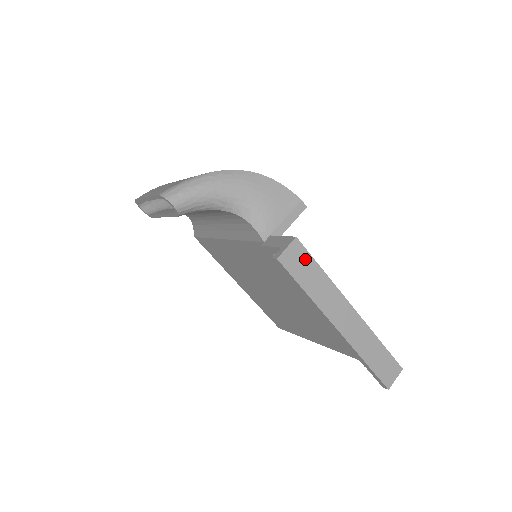
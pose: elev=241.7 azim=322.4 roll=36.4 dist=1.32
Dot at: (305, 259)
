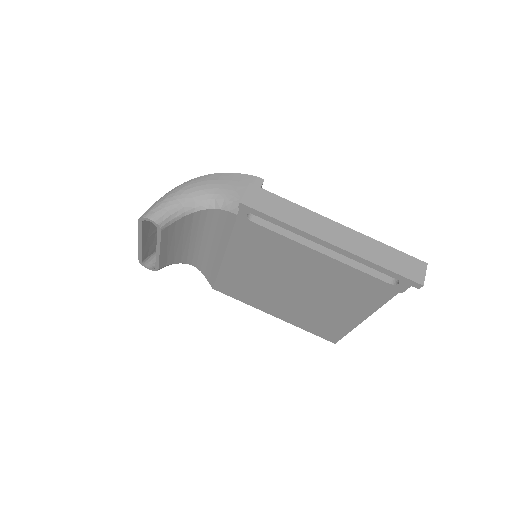
Dot at: (267, 197)
